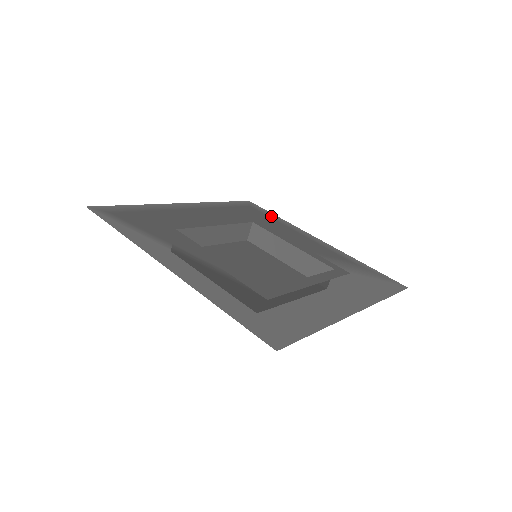
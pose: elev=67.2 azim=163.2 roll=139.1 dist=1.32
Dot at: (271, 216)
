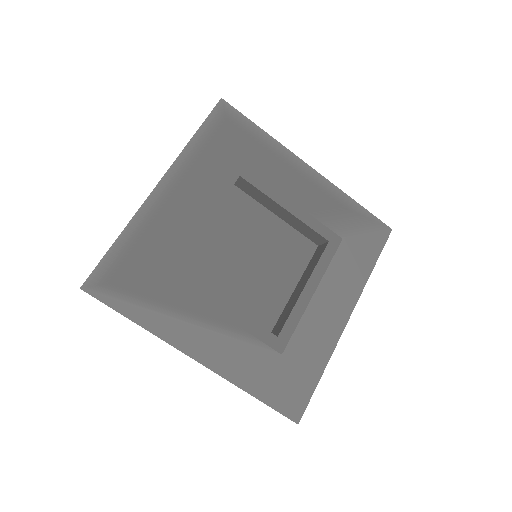
Dot at: (254, 135)
